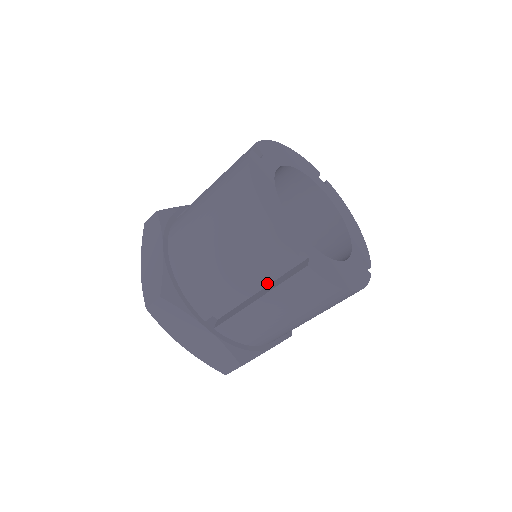
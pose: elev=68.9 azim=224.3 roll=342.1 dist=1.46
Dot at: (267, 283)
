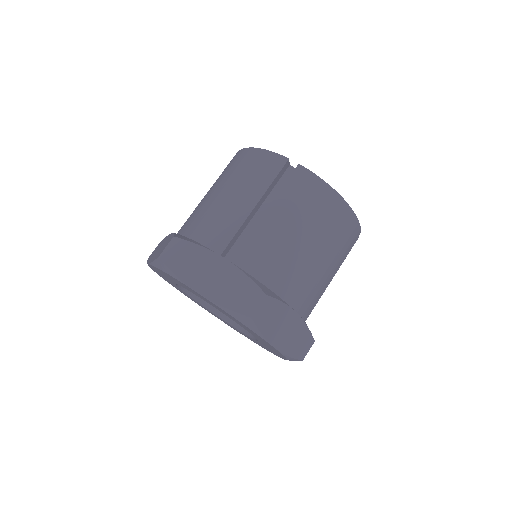
Dot at: occluded
